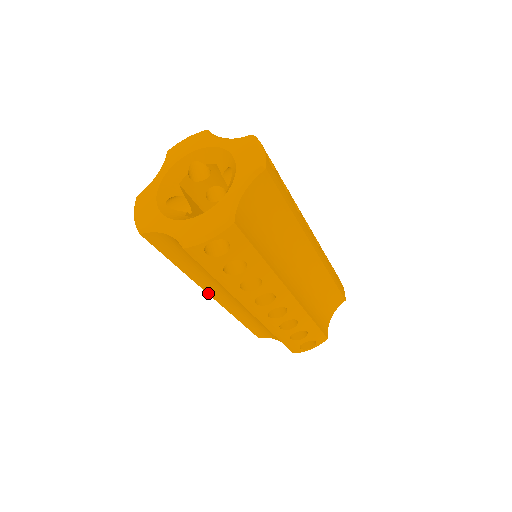
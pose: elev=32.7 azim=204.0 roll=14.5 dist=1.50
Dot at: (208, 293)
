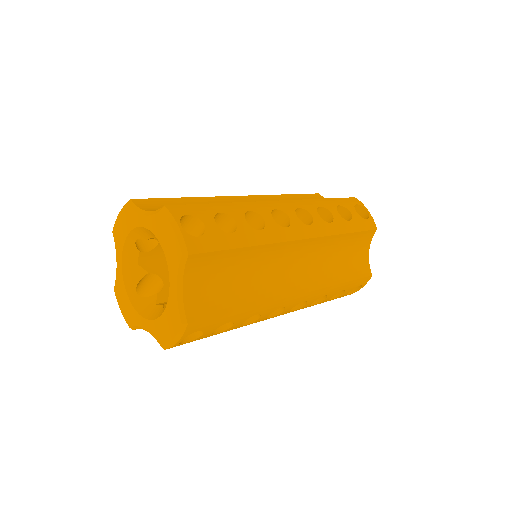
Dot at: occluded
